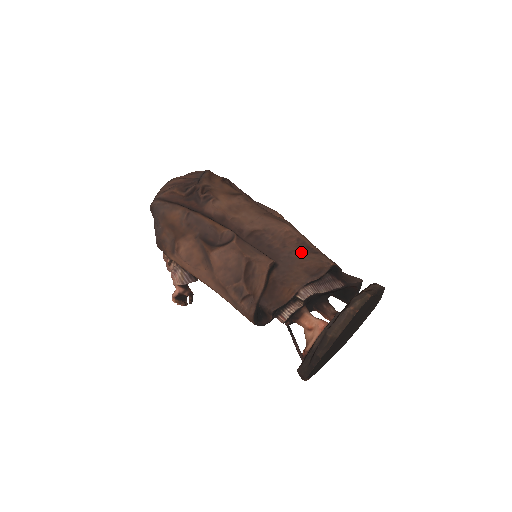
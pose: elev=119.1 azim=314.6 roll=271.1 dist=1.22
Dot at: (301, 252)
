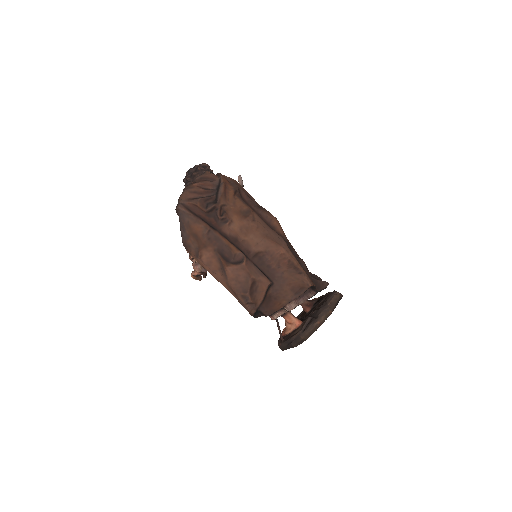
Dot at: (290, 272)
